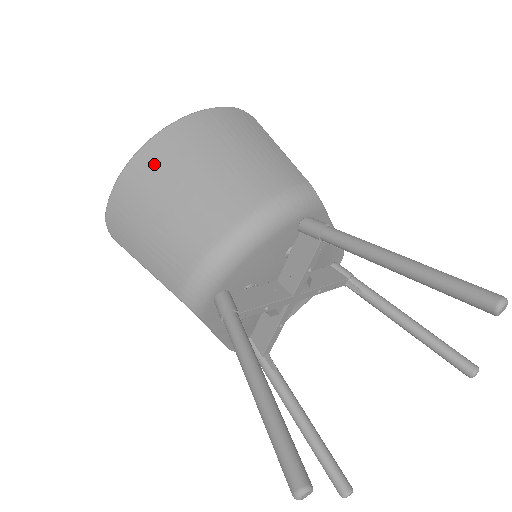
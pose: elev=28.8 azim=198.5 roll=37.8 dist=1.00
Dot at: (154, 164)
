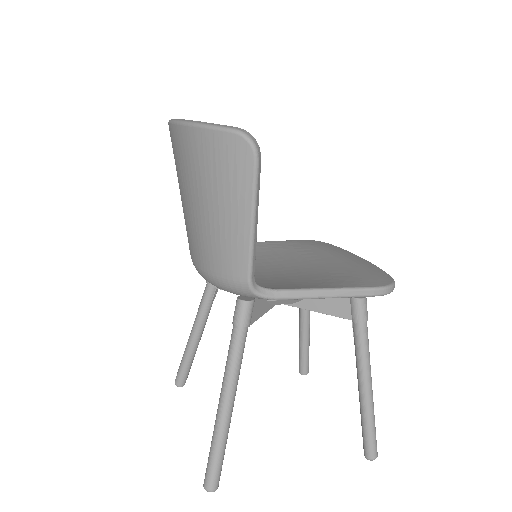
Dot at: occluded
